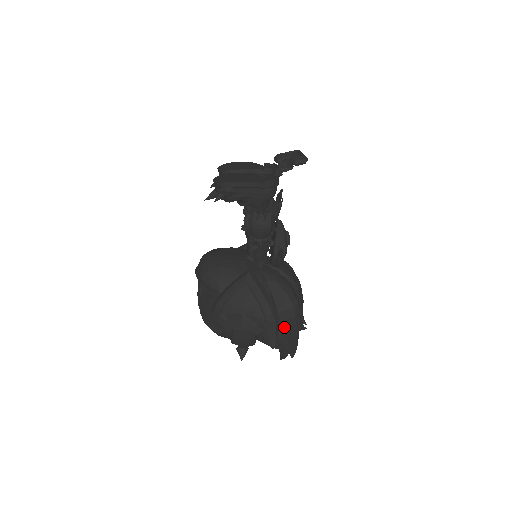
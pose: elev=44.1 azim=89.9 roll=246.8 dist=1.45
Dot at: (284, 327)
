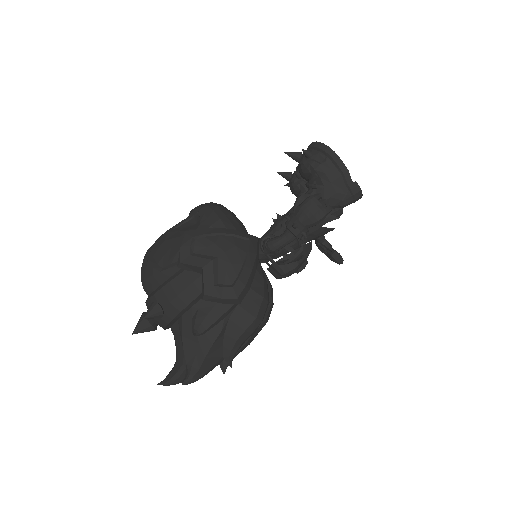
Dot at: (224, 330)
